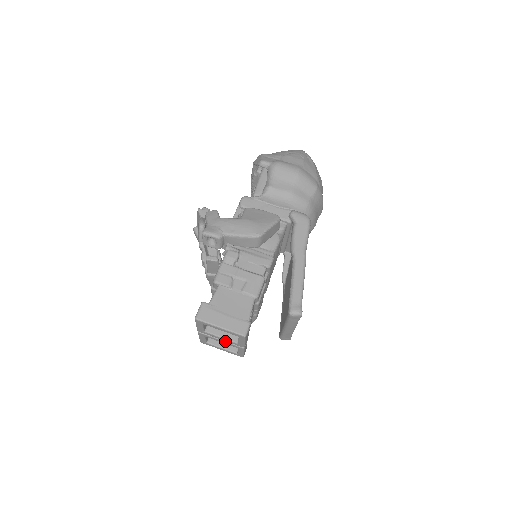
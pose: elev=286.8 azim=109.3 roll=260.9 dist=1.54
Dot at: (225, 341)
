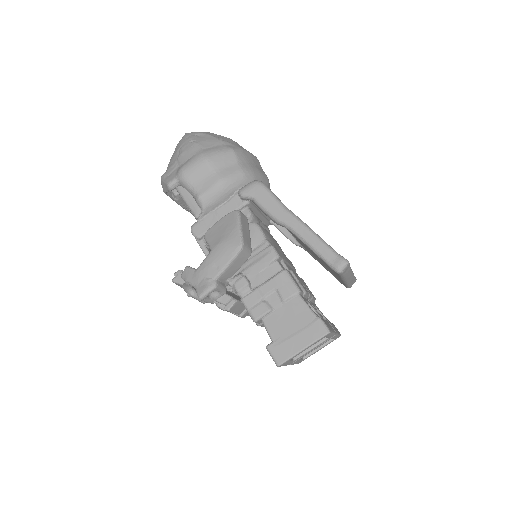
Dot at: (316, 347)
